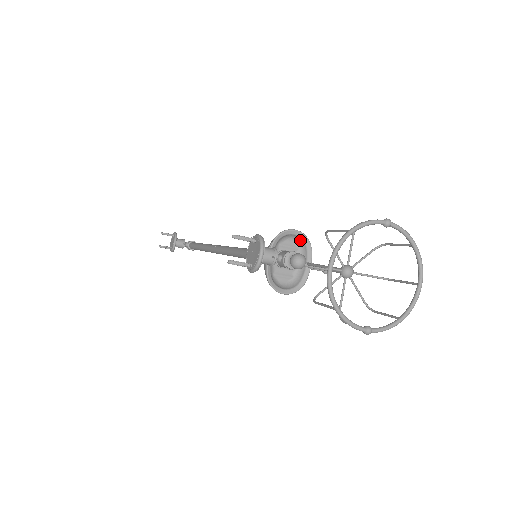
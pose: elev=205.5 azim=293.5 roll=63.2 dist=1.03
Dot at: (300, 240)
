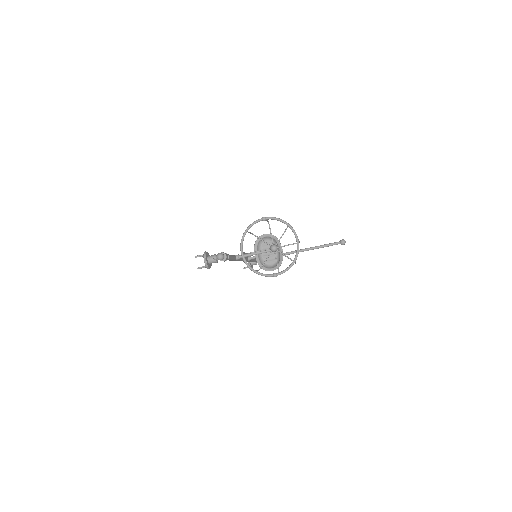
Dot at: occluded
